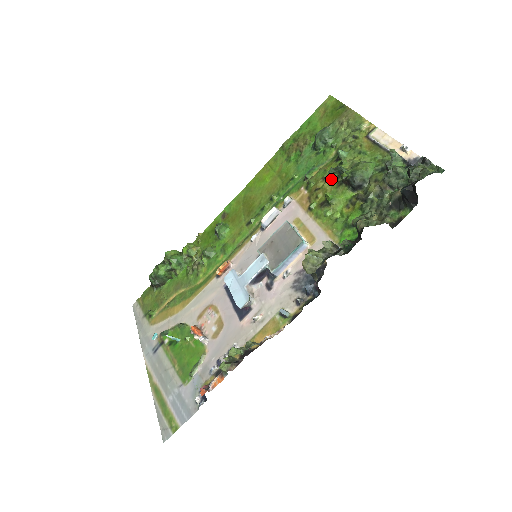
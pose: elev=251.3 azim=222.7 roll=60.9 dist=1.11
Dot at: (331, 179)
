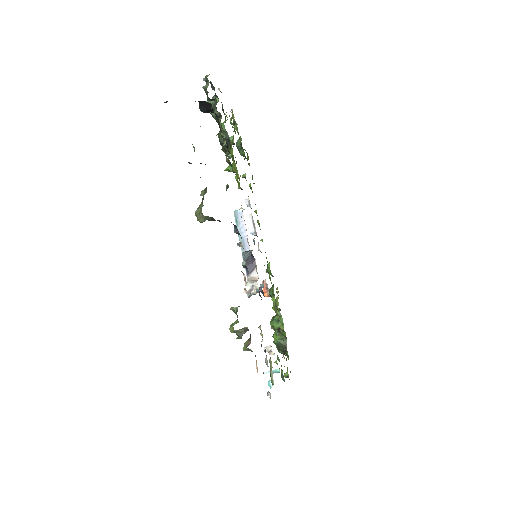
Dot at: occluded
